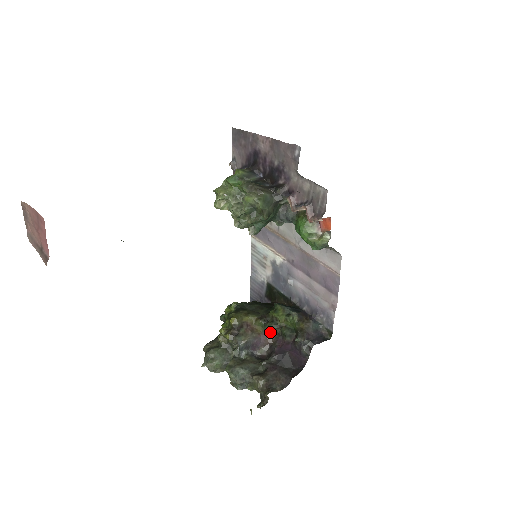
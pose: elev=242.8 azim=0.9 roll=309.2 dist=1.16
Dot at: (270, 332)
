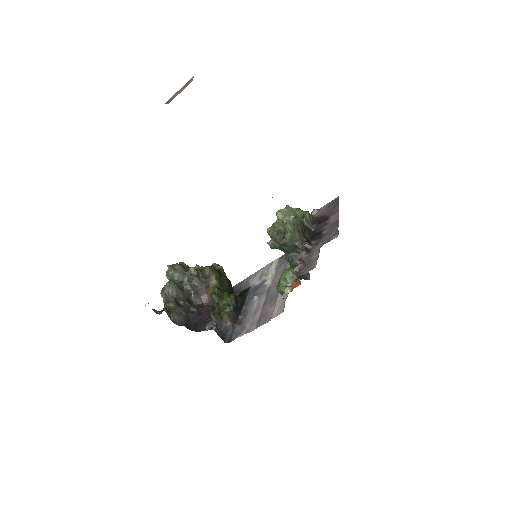
Dot at: (212, 299)
